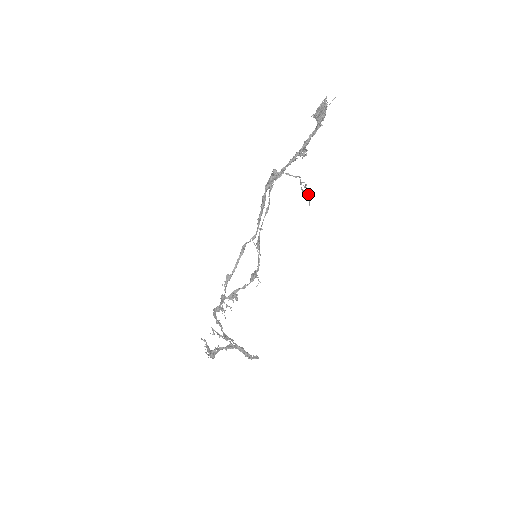
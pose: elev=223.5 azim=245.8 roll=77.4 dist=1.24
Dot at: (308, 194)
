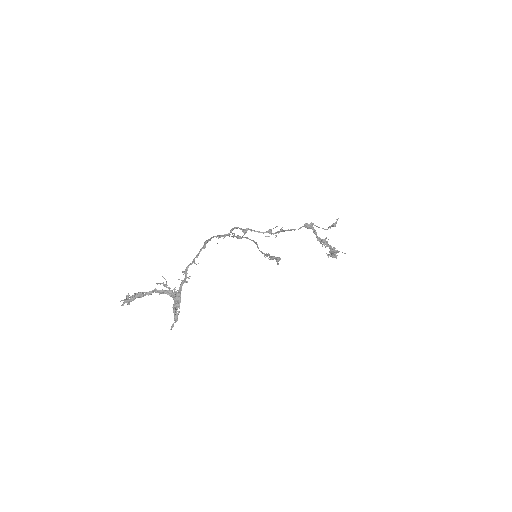
Dot at: occluded
